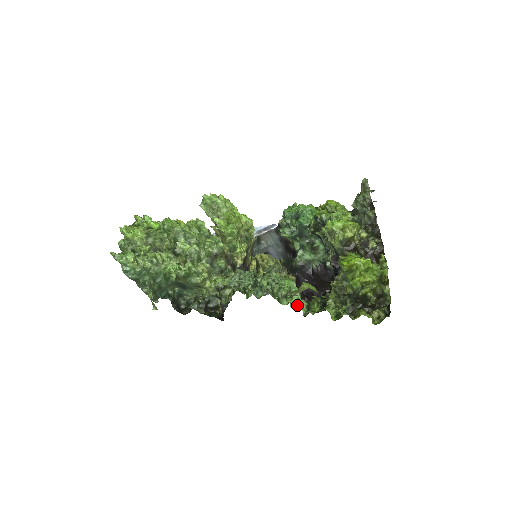
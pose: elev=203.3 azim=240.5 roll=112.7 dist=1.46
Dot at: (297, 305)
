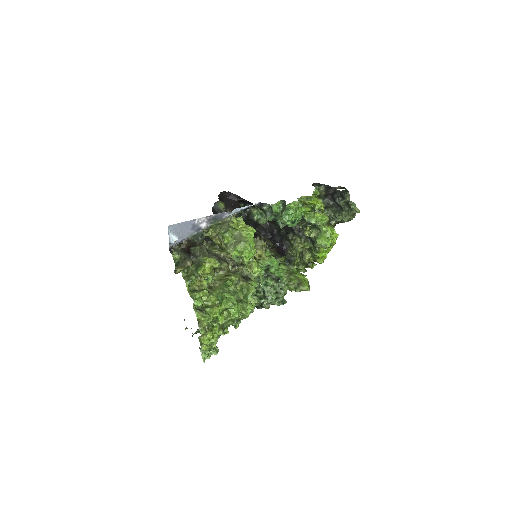
Dot at: occluded
